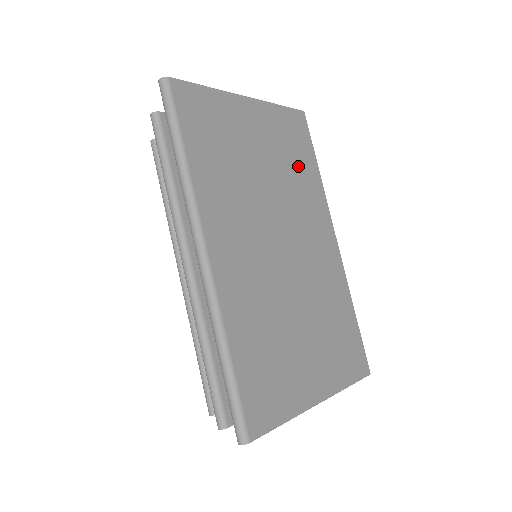
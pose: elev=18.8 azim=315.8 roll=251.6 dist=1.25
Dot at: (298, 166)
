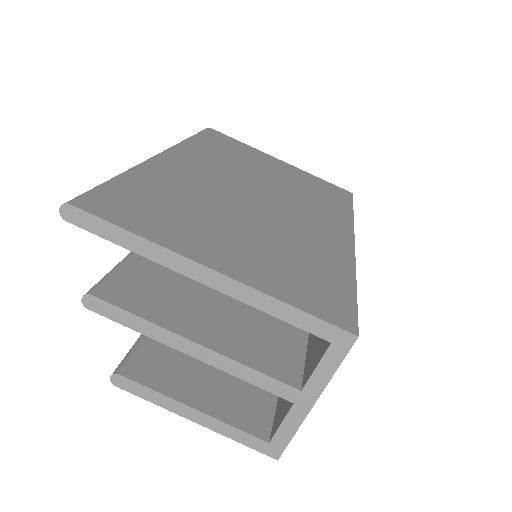
Dot at: (321, 197)
